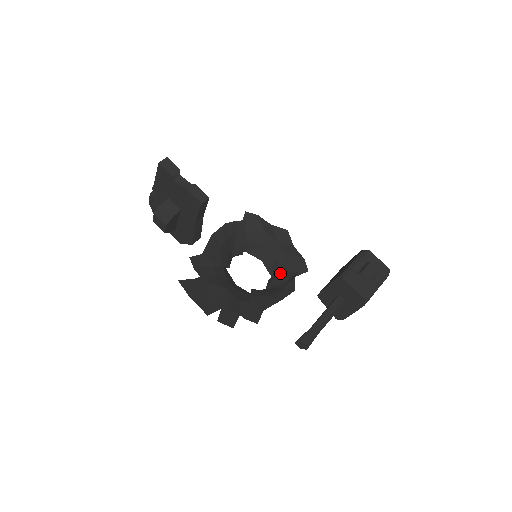
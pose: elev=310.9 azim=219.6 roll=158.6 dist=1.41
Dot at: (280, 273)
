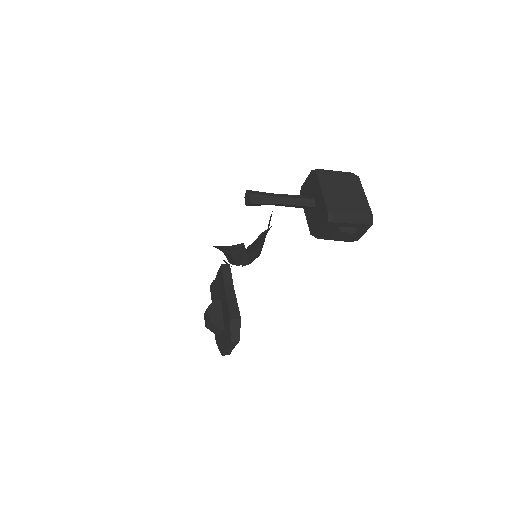
Dot at: occluded
